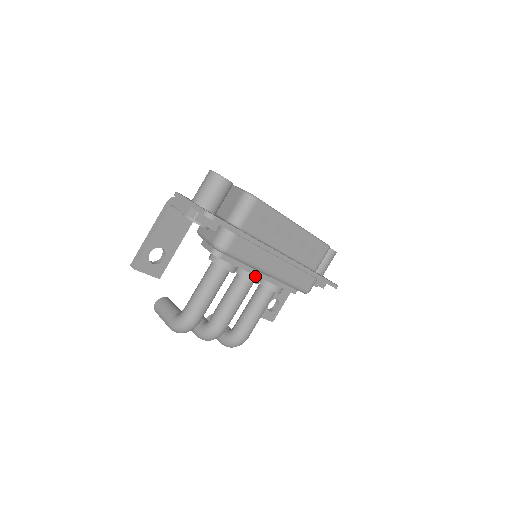
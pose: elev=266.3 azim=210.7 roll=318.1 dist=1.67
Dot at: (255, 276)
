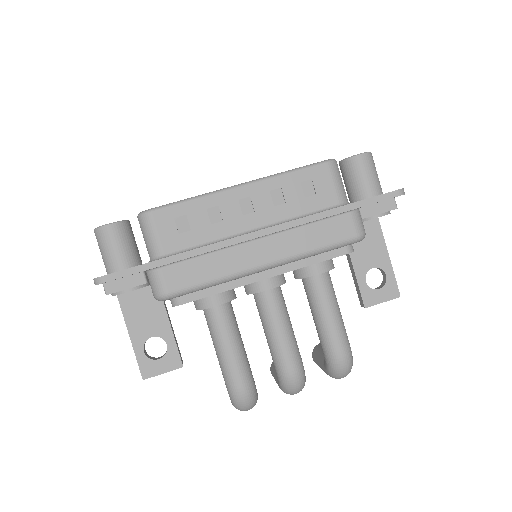
Dot at: (261, 282)
